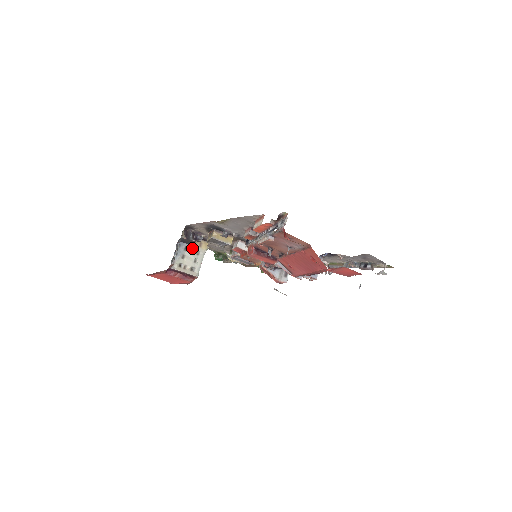
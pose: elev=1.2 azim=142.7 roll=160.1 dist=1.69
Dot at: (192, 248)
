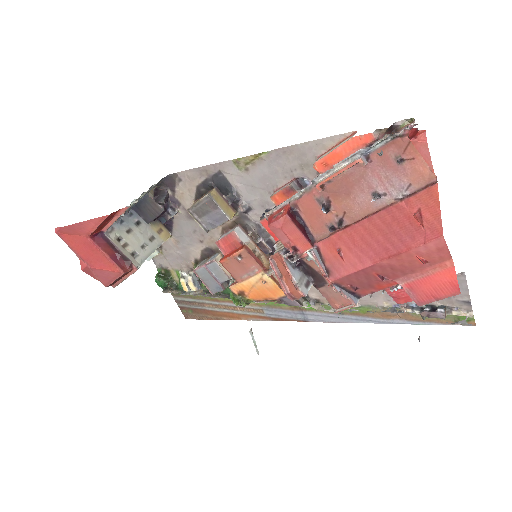
Dot at: (147, 228)
